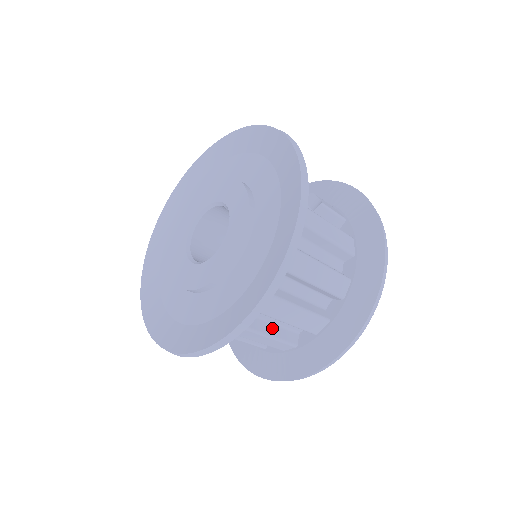
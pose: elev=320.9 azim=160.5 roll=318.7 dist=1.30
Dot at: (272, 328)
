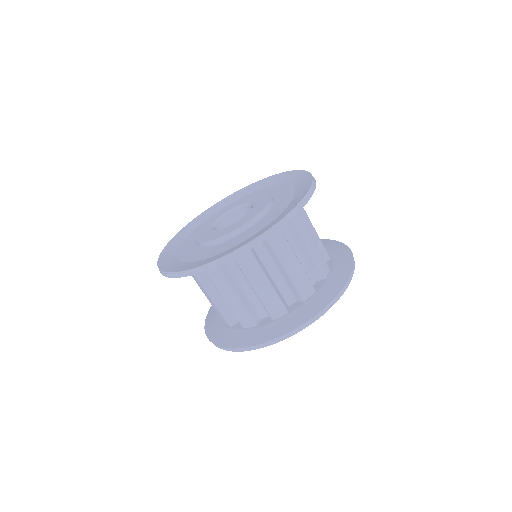
Dot at: occluded
